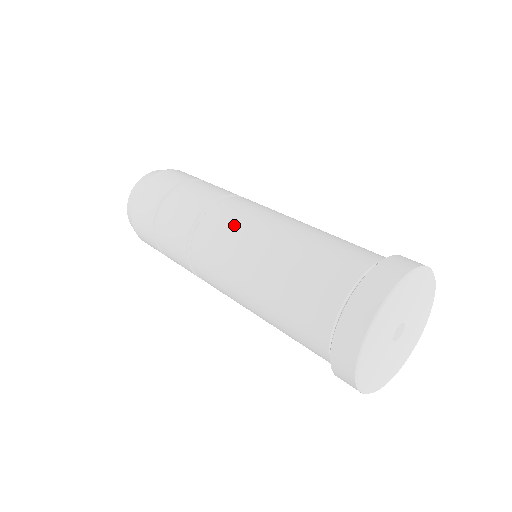
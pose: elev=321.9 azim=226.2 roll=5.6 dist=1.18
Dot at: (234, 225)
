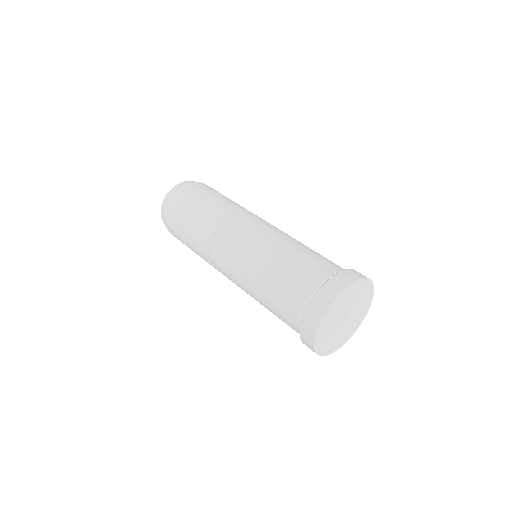
Dot at: (252, 228)
